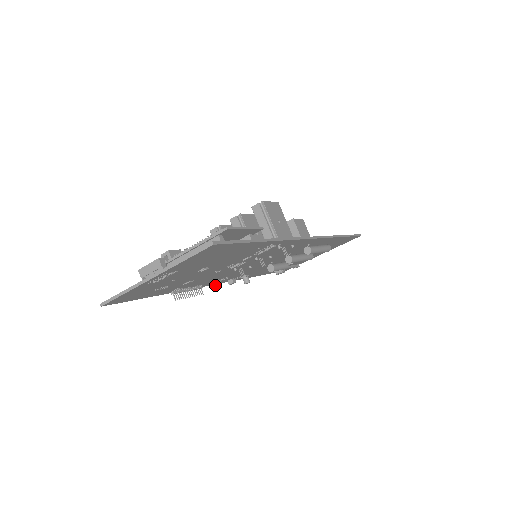
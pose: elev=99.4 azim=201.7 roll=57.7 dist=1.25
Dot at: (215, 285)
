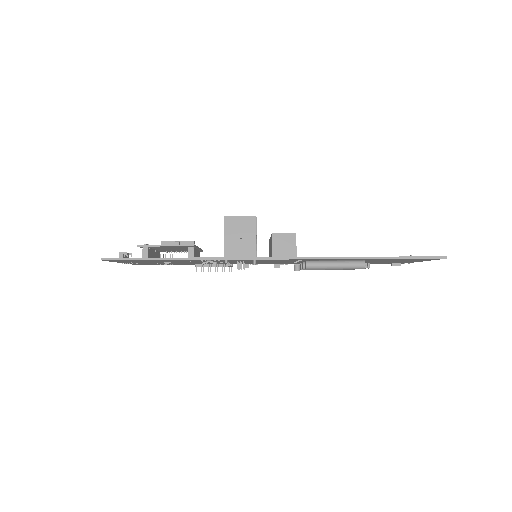
Dot at: occluded
